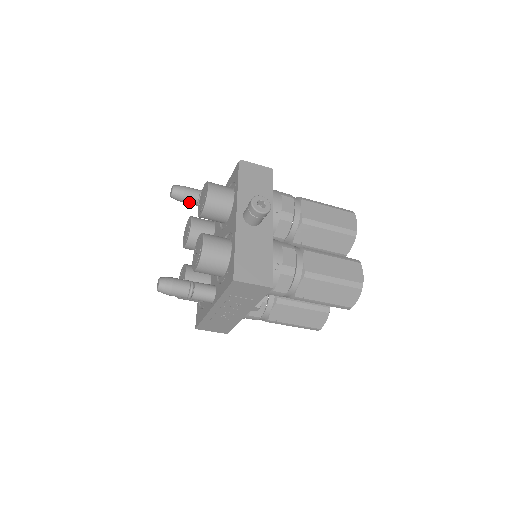
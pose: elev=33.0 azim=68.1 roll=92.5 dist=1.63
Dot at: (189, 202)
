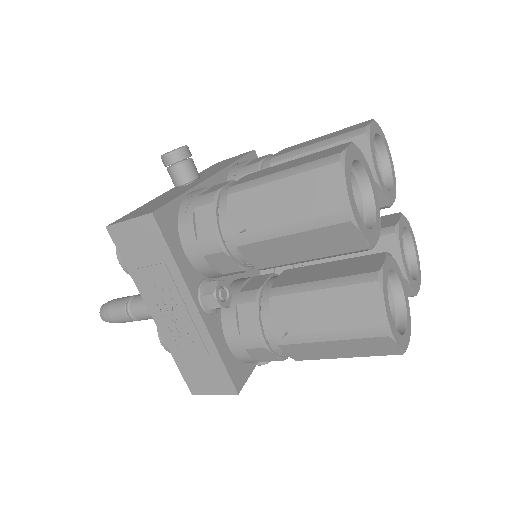
Dot at: occluded
